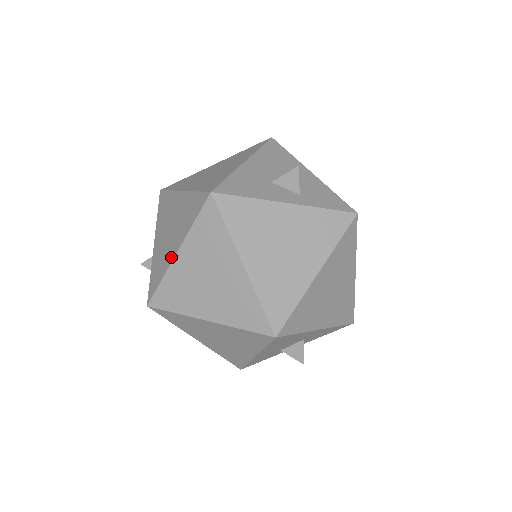
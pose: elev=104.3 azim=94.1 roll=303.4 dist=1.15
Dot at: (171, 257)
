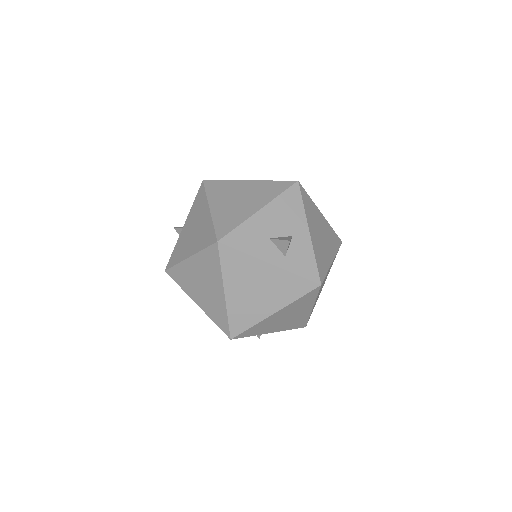
Dot at: (185, 256)
